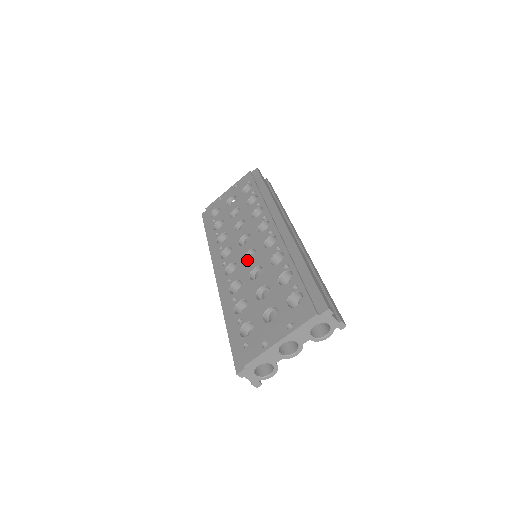
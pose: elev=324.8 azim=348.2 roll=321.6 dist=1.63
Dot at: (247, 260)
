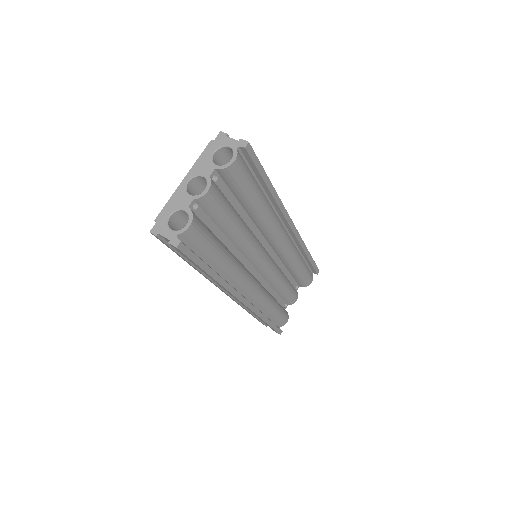
Dot at: occluded
